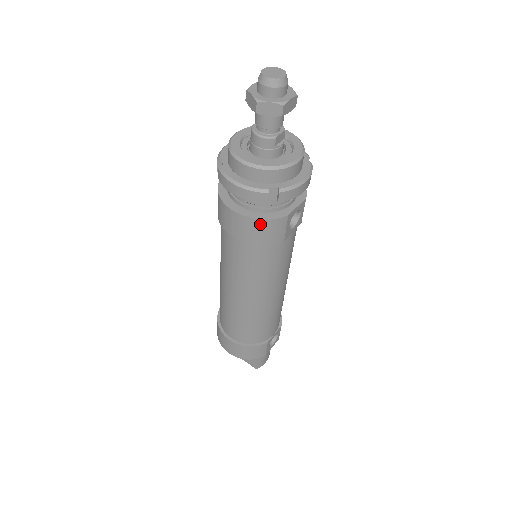
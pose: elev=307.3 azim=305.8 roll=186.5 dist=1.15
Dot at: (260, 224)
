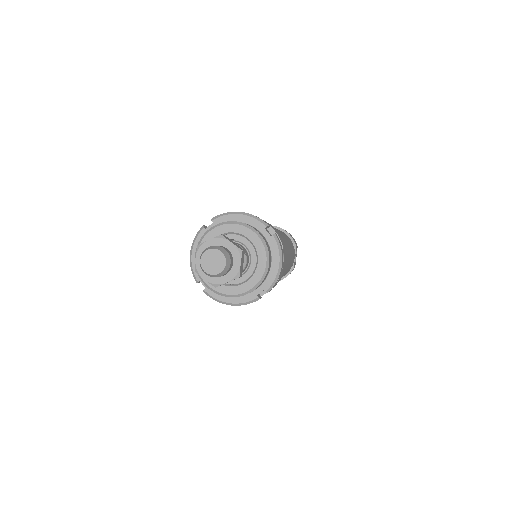
Dot at: occluded
